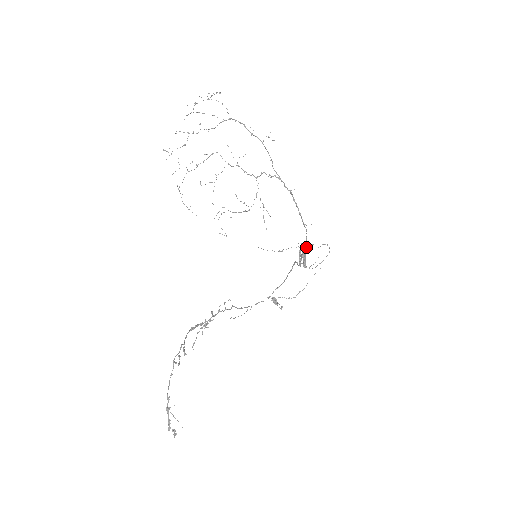
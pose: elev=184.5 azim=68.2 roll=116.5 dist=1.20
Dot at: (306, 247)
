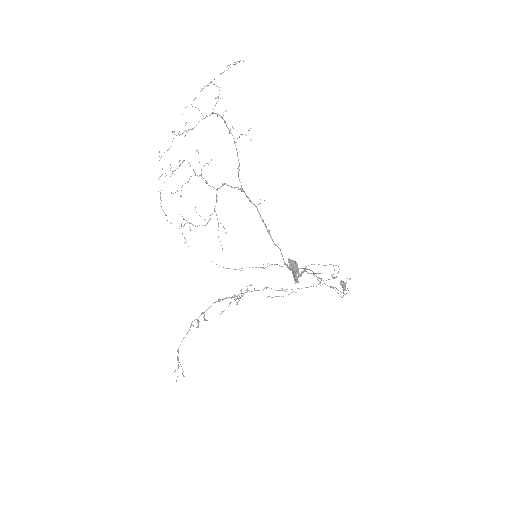
Dot at: (286, 265)
